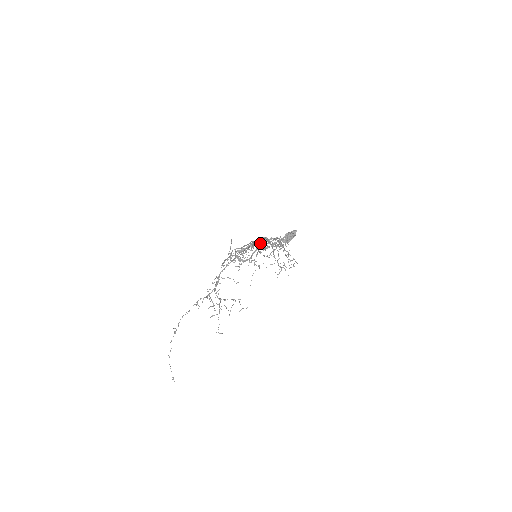
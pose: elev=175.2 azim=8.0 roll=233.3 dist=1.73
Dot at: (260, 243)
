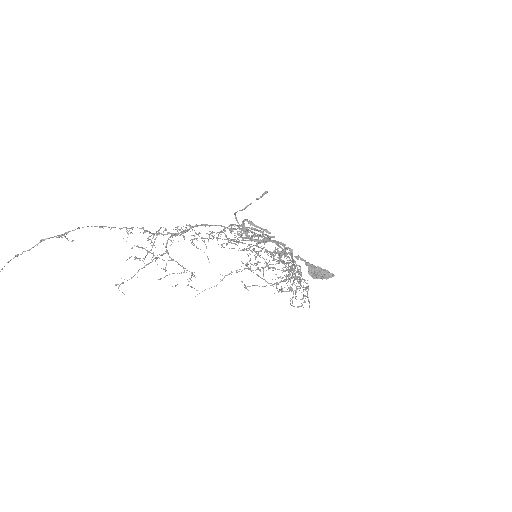
Dot at: occluded
